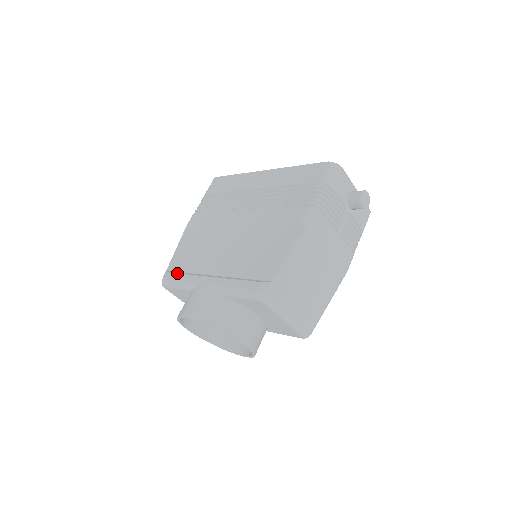
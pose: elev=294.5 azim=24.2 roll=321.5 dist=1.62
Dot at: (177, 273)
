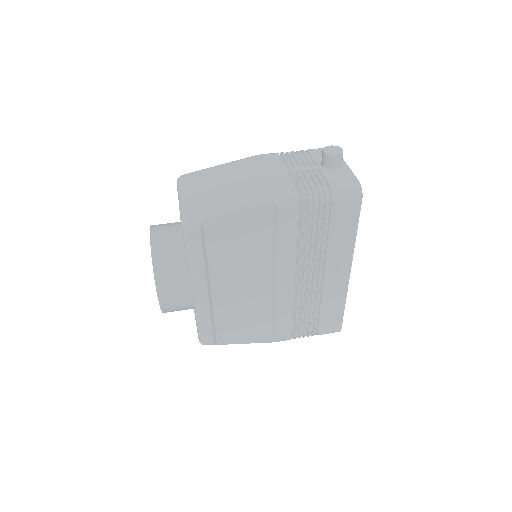
Dot at: occluded
